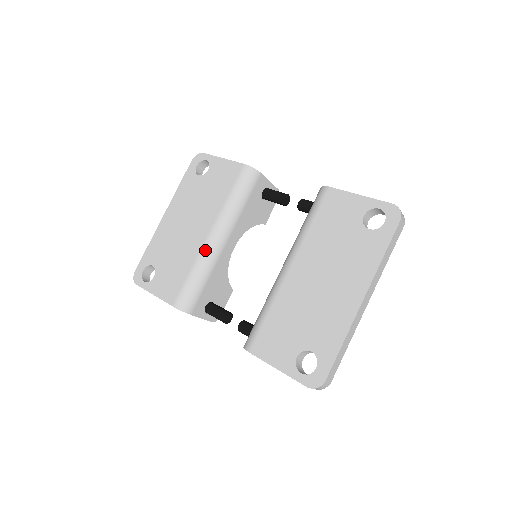
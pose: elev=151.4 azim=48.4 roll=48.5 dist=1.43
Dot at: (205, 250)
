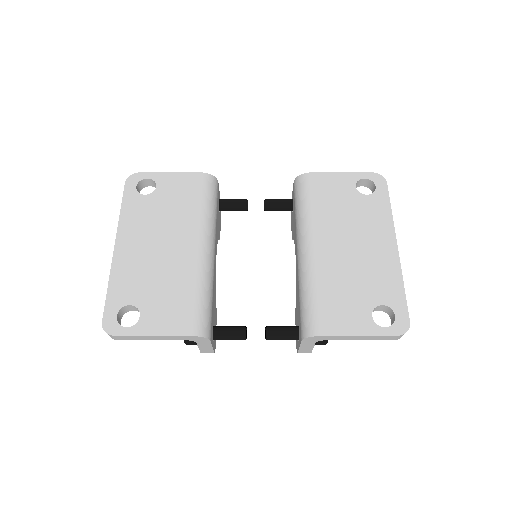
Dot at: (201, 263)
